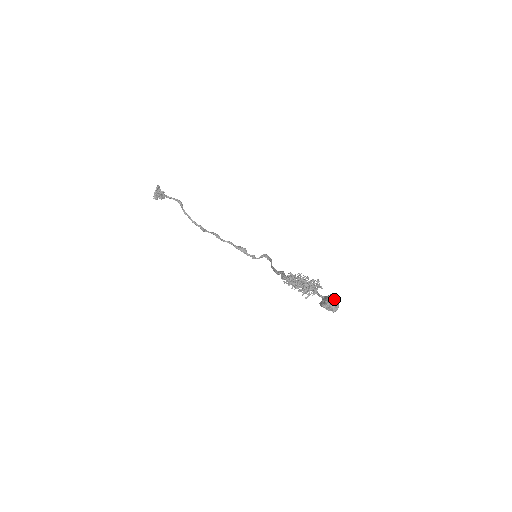
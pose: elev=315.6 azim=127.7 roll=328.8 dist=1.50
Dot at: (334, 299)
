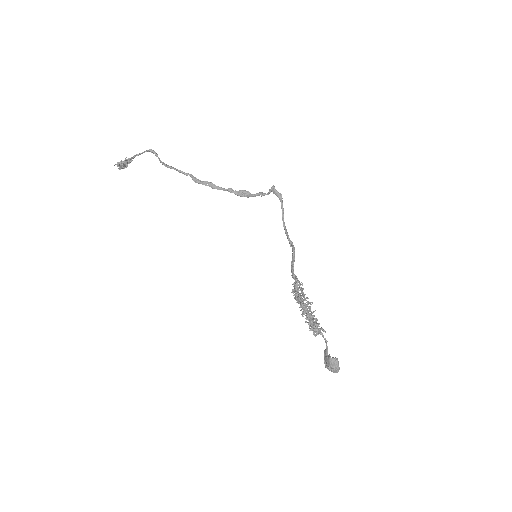
Dot at: (332, 369)
